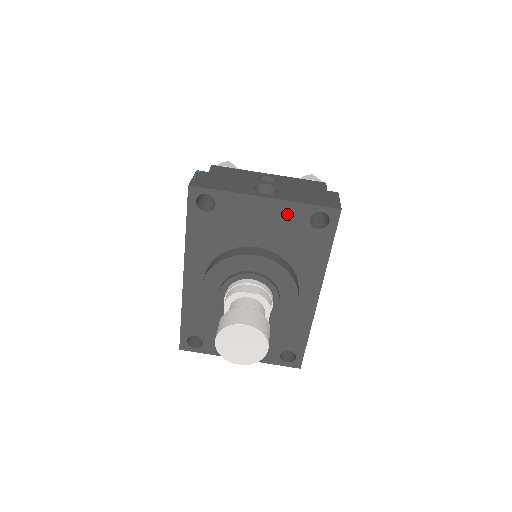
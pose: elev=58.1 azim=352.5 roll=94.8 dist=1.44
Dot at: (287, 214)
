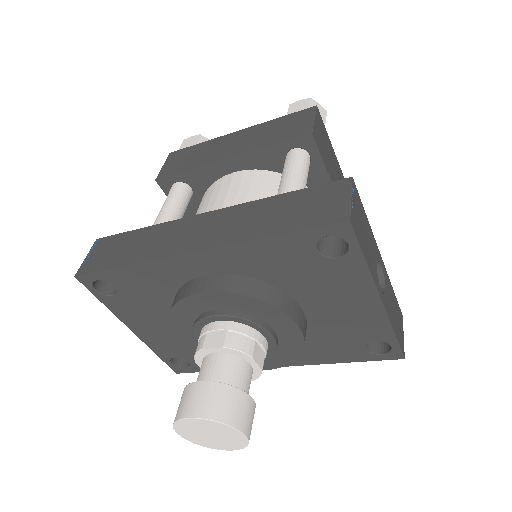
Dot at: (370, 323)
